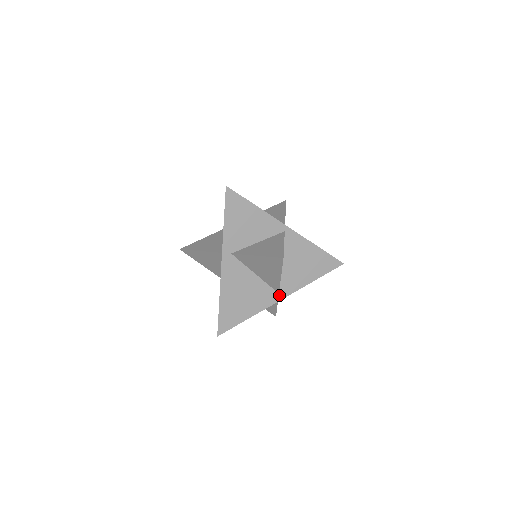
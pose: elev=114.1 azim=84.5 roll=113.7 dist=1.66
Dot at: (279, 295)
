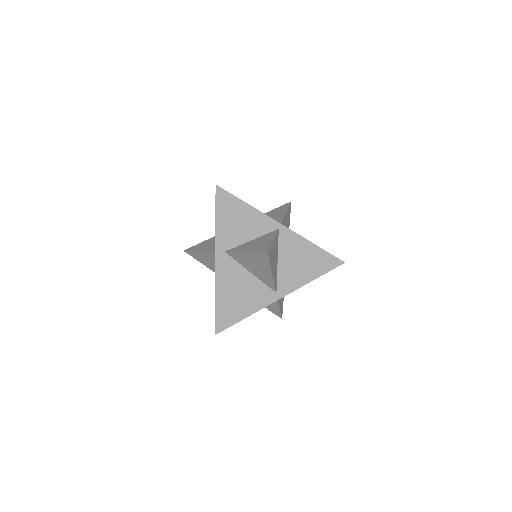
Dot at: (277, 294)
